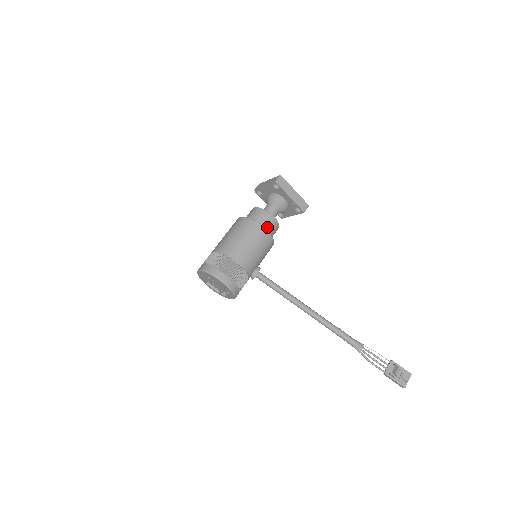
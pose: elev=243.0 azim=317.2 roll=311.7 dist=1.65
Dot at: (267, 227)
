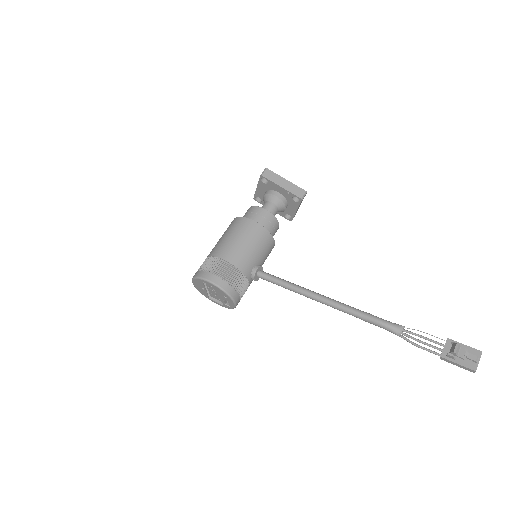
Dot at: (260, 222)
